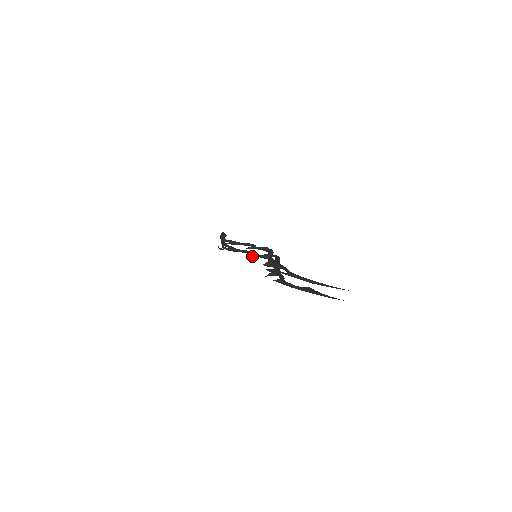
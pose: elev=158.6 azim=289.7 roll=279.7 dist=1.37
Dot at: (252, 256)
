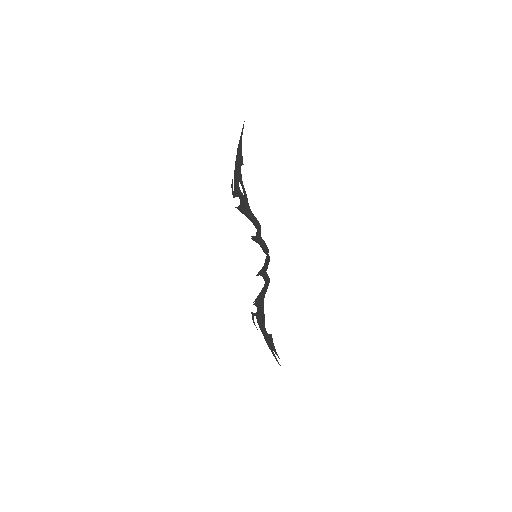
Dot at: (260, 272)
